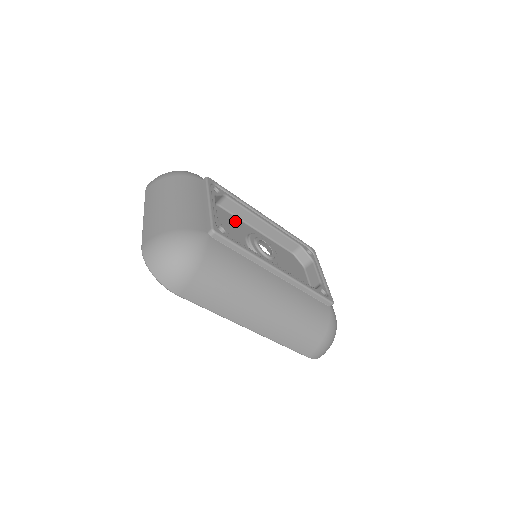
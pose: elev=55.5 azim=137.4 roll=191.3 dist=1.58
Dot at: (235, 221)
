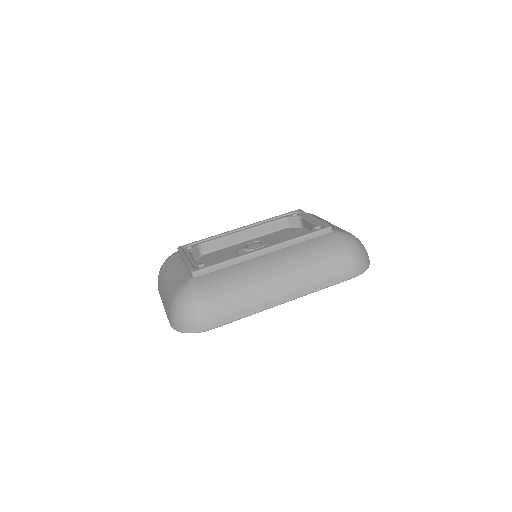
Dot at: (222, 252)
